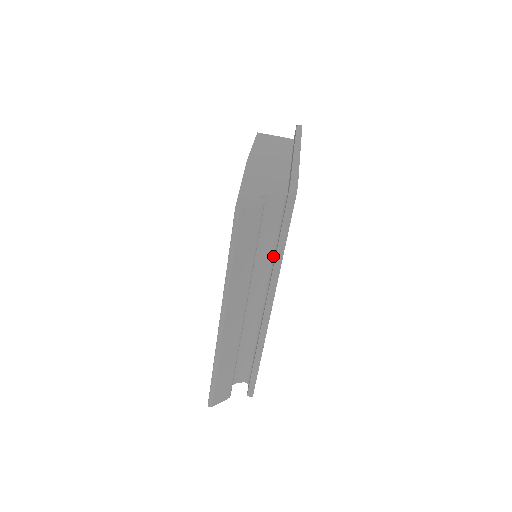
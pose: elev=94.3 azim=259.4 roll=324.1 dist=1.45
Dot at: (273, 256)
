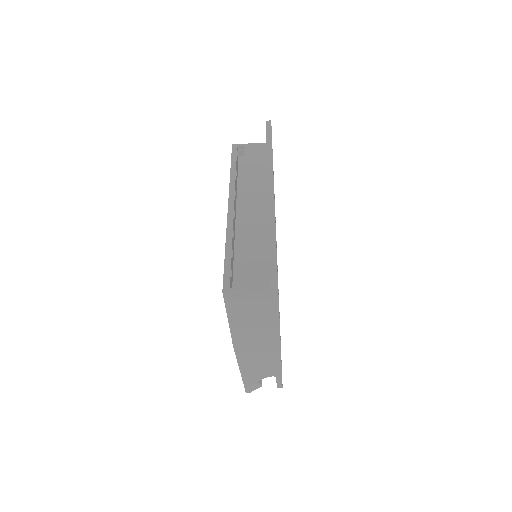
Dot at: occluded
